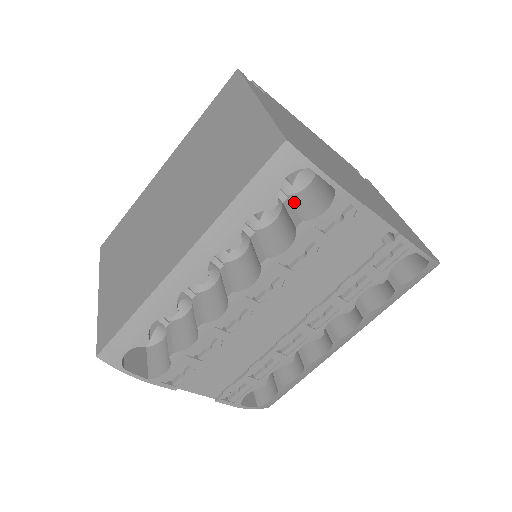
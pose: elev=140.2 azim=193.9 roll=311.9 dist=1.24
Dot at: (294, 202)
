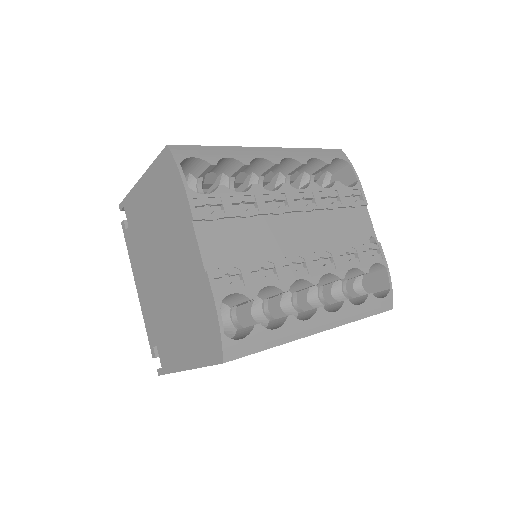
Dot at: occluded
